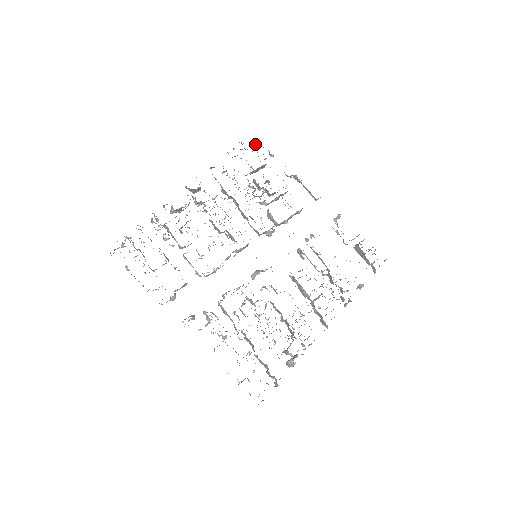
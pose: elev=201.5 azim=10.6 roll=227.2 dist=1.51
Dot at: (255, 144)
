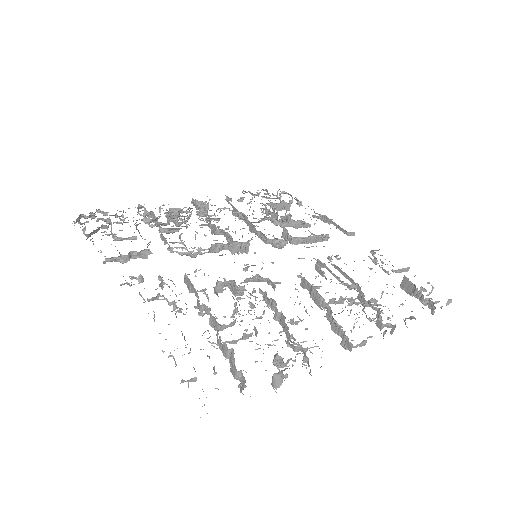
Dot at: (282, 191)
